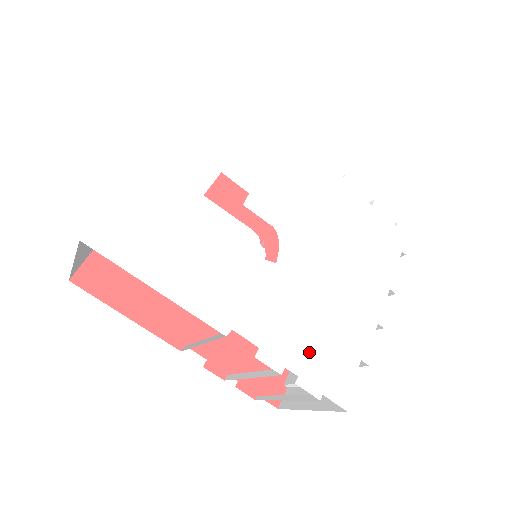
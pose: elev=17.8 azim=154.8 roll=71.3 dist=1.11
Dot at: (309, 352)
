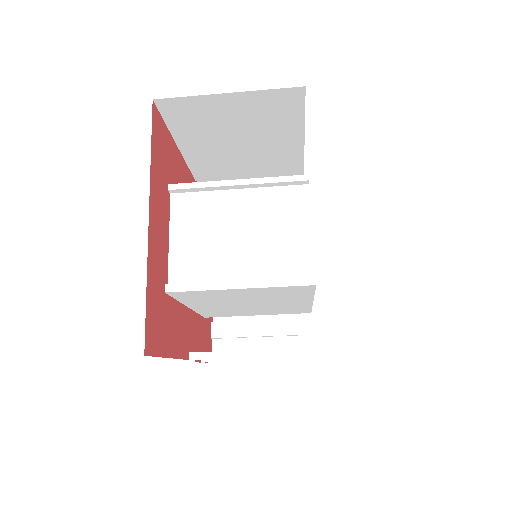
Dot at: occluded
